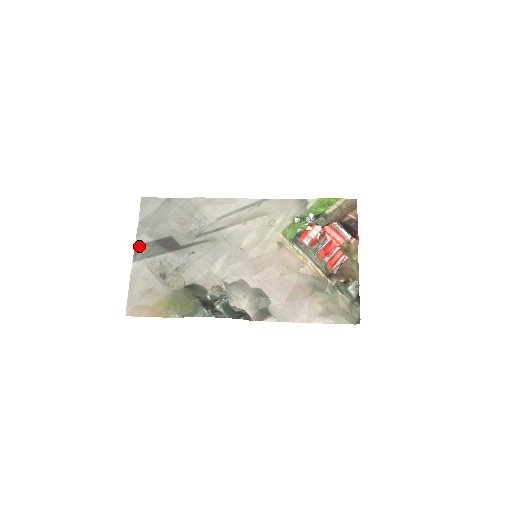
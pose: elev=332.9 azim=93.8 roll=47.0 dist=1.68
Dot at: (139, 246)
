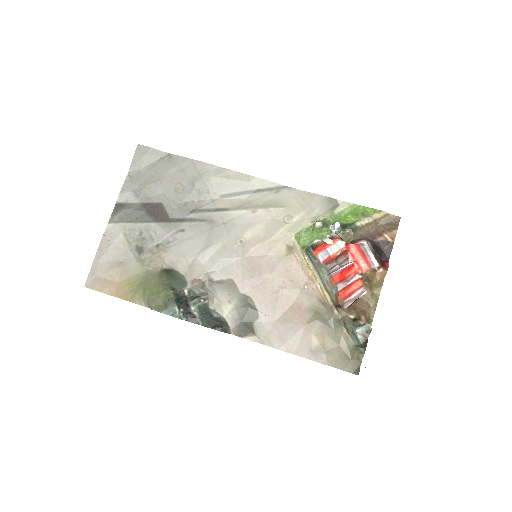
Dot at: (120, 205)
